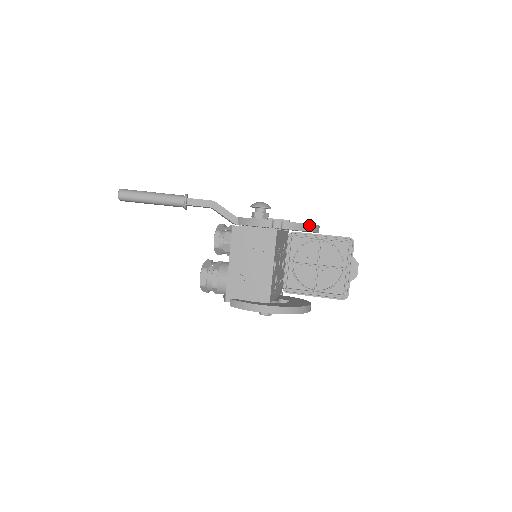
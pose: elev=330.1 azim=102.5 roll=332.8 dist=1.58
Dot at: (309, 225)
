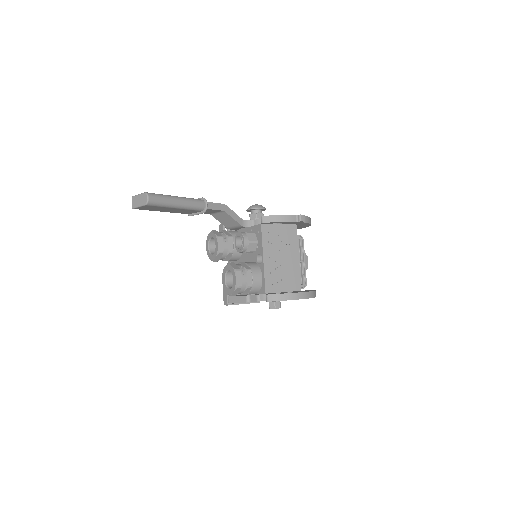
Dot at: (310, 219)
